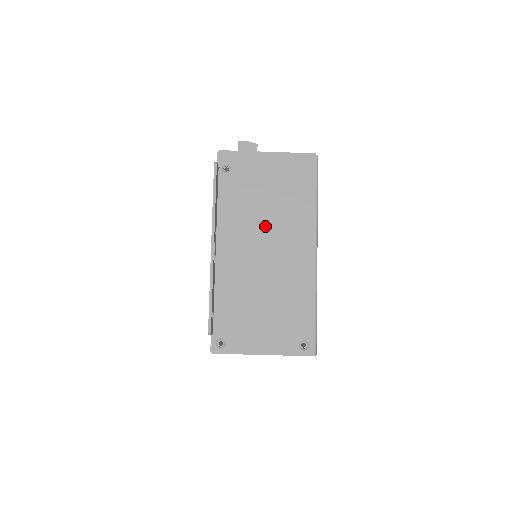
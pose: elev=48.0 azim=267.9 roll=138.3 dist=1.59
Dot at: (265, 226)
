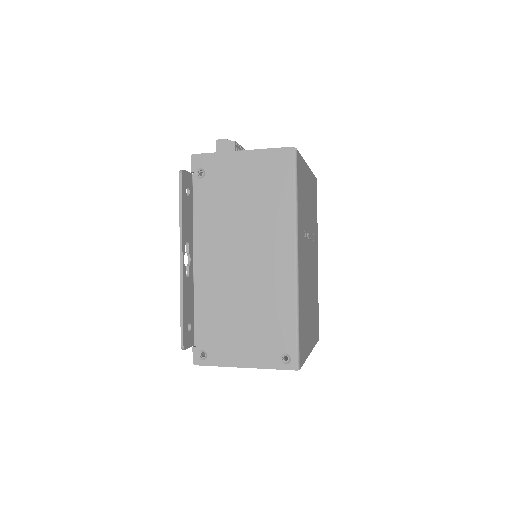
Dot at: (241, 232)
